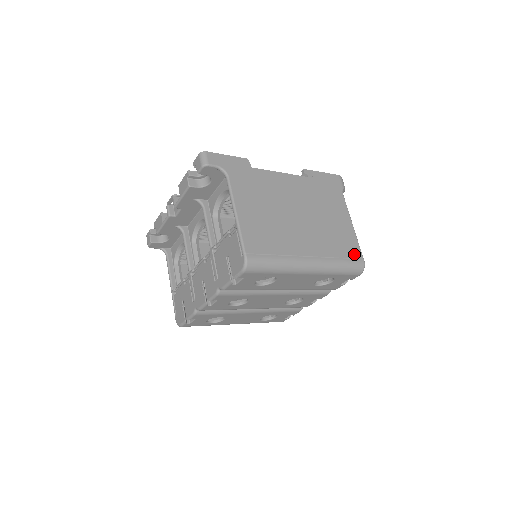
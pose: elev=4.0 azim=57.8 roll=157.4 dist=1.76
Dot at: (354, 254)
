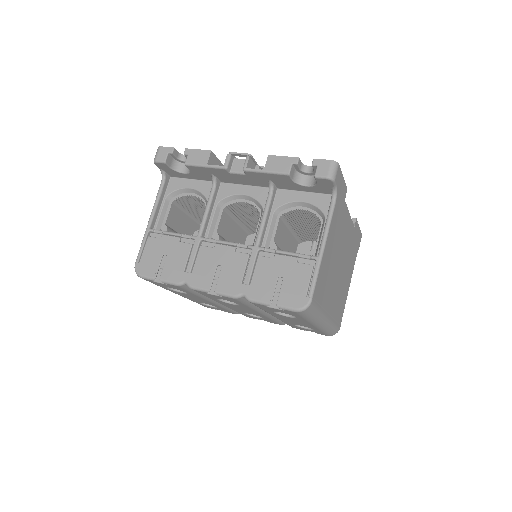
Dot at: (340, 319)
